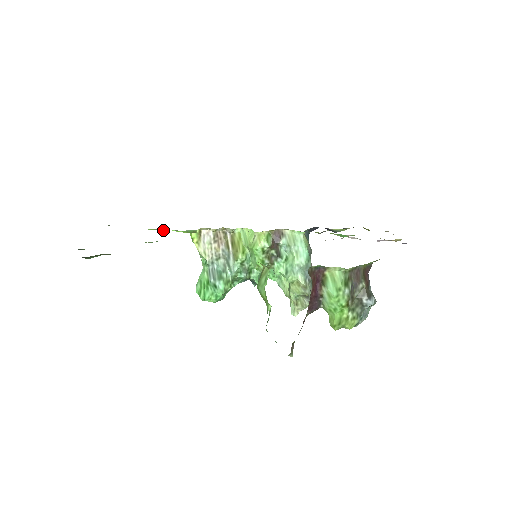
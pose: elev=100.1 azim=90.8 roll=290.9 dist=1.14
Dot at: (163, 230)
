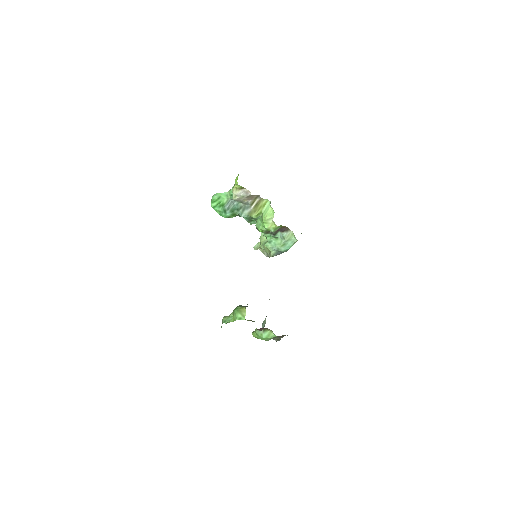
Dot at: occluded
